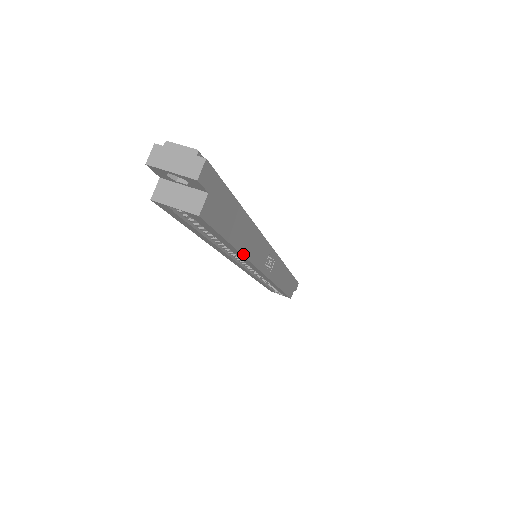
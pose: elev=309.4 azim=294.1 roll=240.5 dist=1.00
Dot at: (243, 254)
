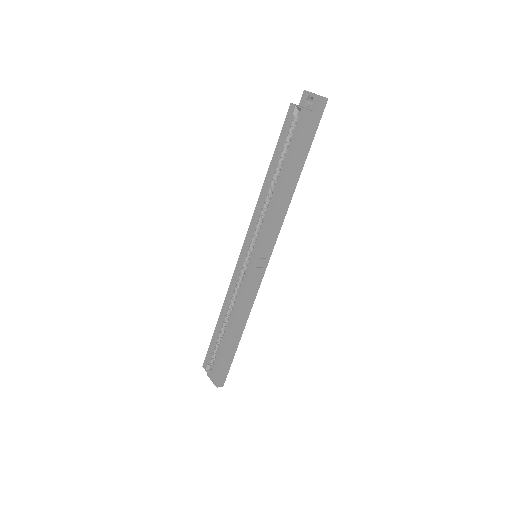
Dot at: (278, 194)
